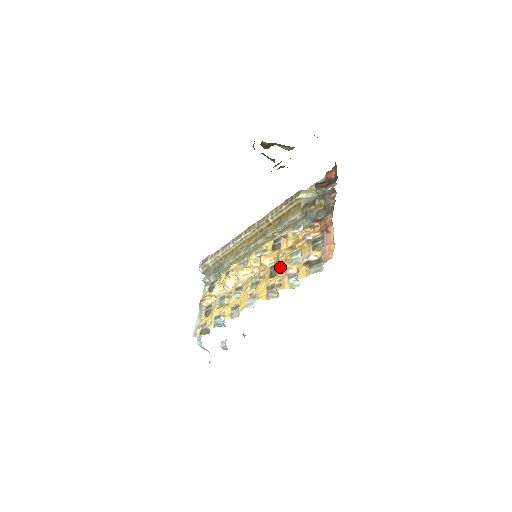
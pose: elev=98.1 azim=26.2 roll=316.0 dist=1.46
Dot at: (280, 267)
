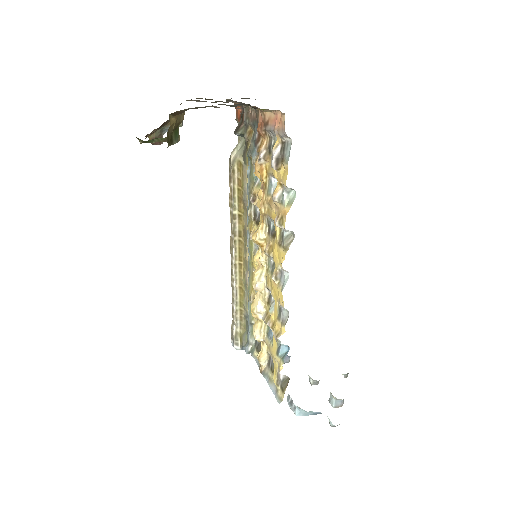
Dot at: (271, 215)
